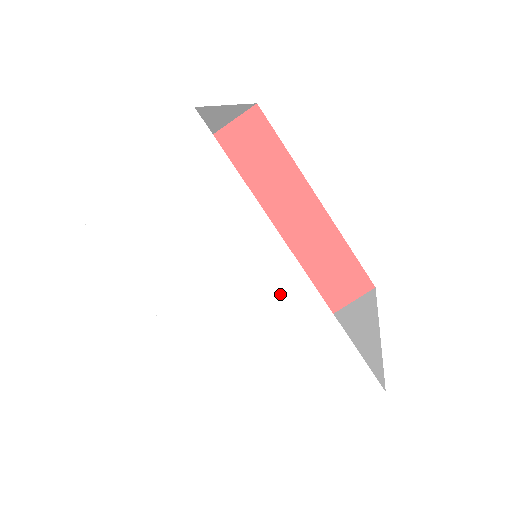
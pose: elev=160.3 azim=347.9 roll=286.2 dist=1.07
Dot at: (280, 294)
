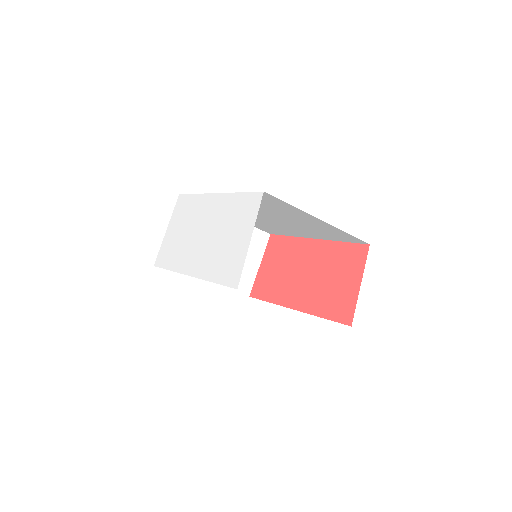
Dot at: (215, 210)
